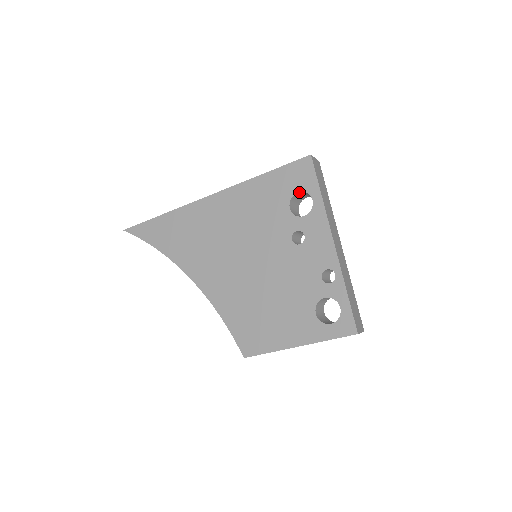
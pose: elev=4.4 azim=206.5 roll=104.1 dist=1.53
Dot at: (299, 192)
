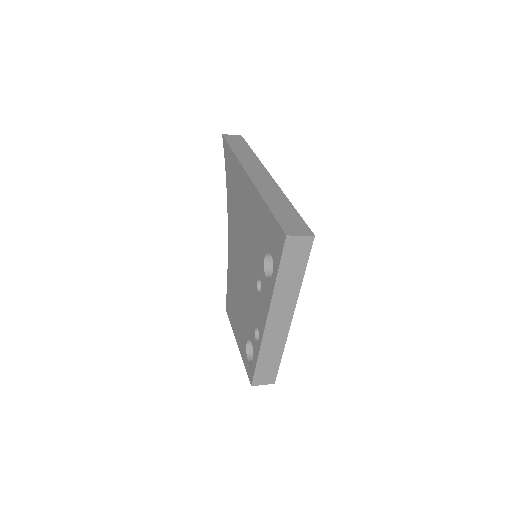
Dot at: (272, 254)
